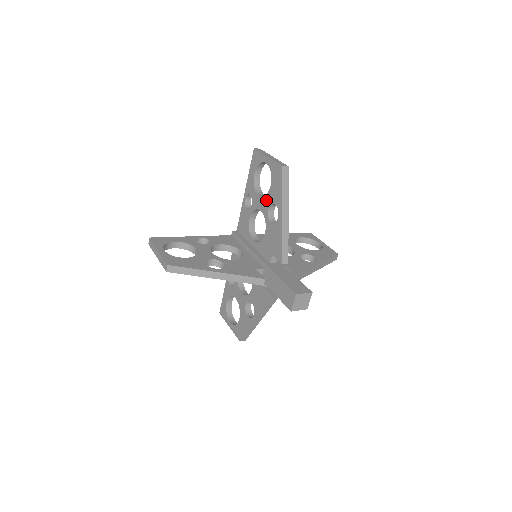
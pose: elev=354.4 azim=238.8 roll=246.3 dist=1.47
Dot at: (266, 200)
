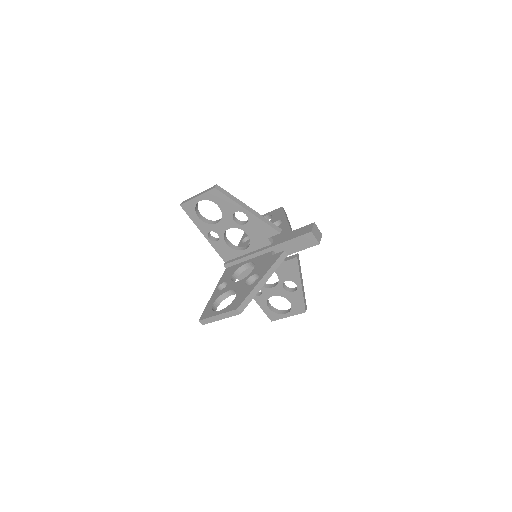
Dot at: (226, 218)
